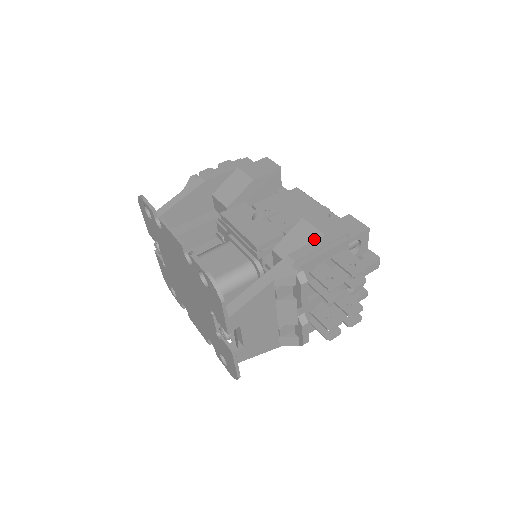
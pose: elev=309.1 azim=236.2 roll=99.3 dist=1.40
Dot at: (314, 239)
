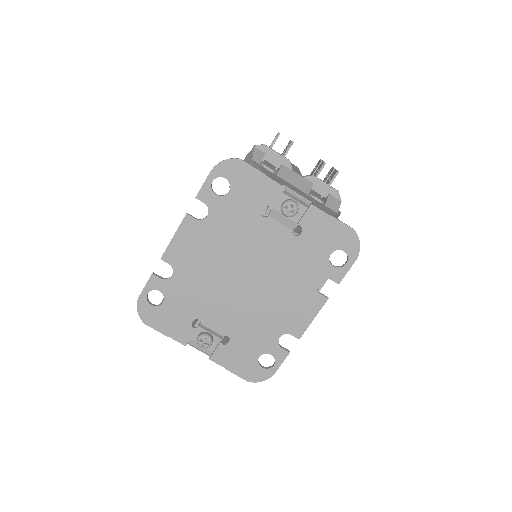
Dot at: occluded
